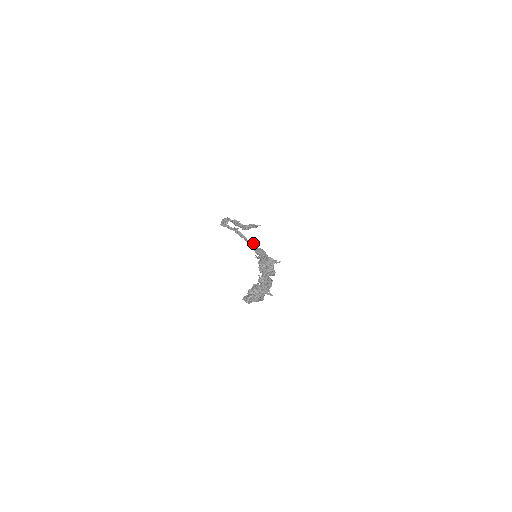
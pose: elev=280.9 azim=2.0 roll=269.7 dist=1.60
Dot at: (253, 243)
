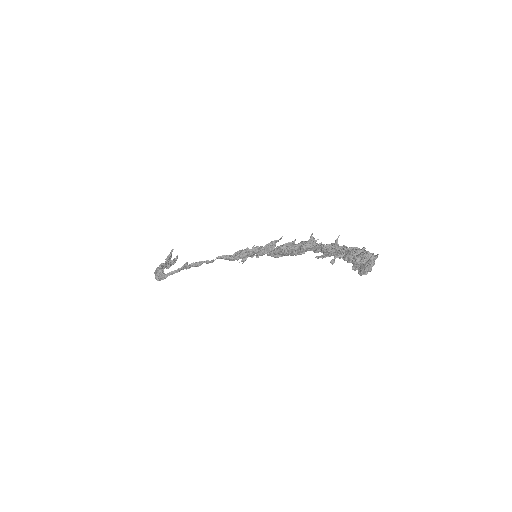
Dot at: (223, 256)
